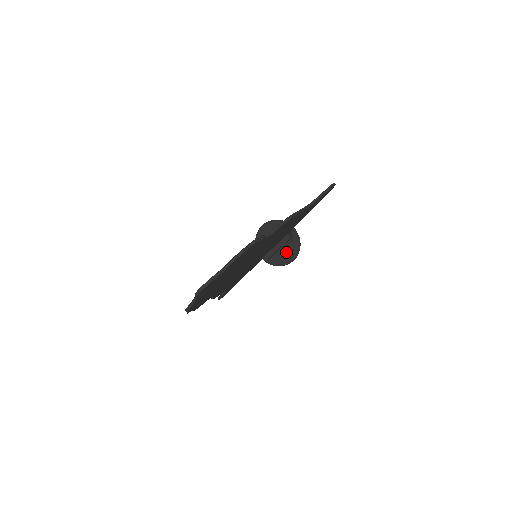
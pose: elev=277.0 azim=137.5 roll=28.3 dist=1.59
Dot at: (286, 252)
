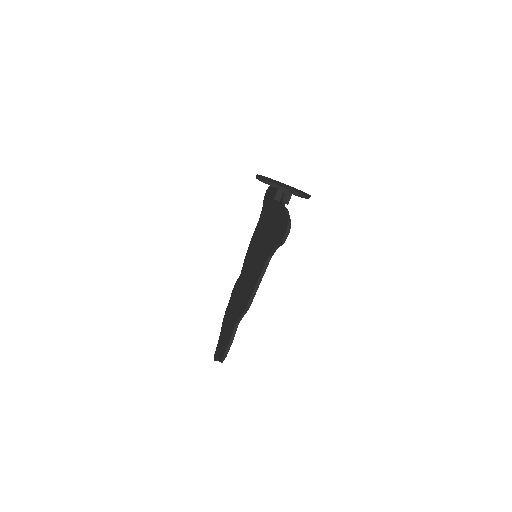
Dot at: occluded
